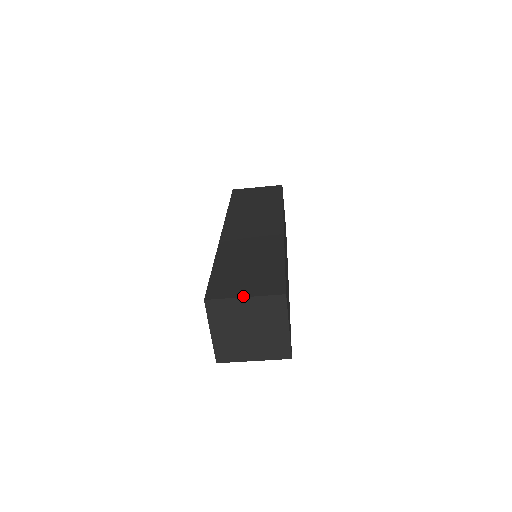
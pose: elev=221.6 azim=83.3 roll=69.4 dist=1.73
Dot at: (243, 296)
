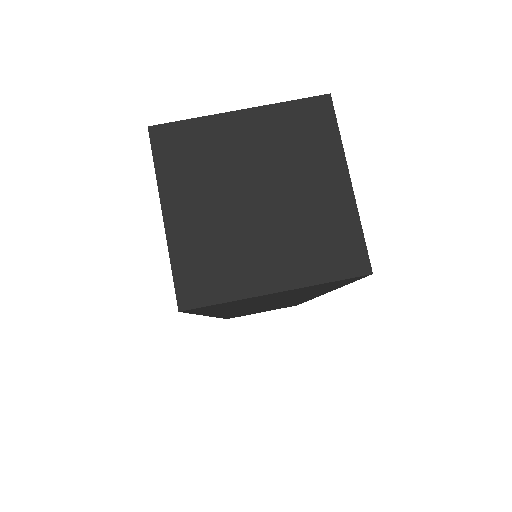
Dot at: (236, 111)
